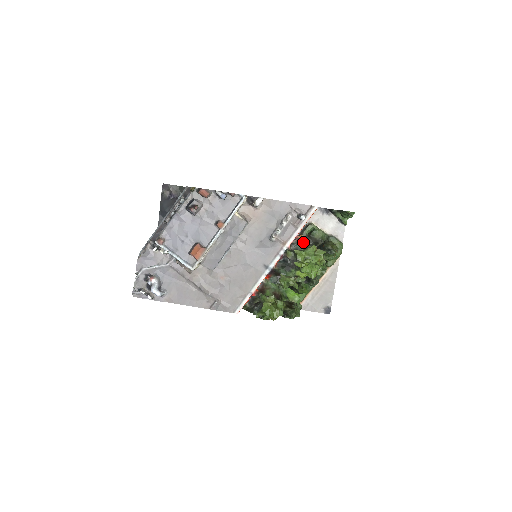
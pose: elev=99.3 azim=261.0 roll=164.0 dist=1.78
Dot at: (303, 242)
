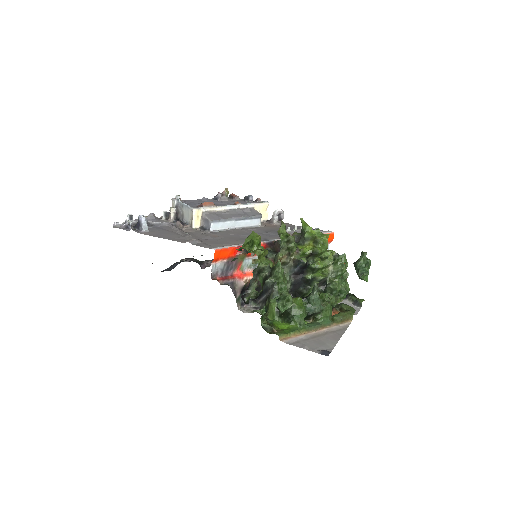
Dot at: occluded
